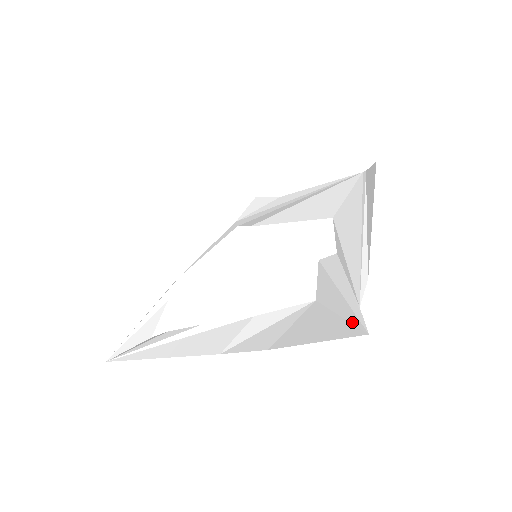
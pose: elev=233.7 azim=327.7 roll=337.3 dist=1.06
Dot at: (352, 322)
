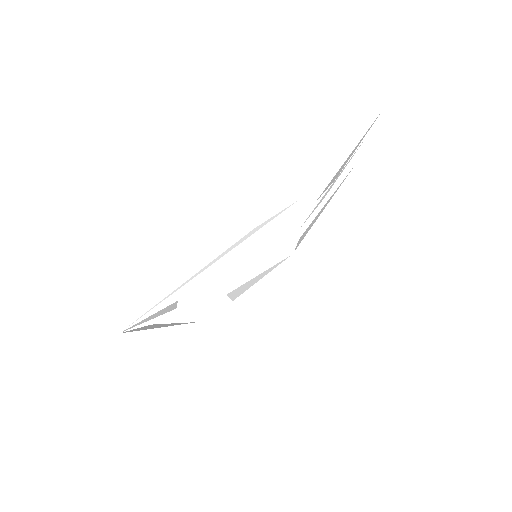
Dot at: (370, 127)
